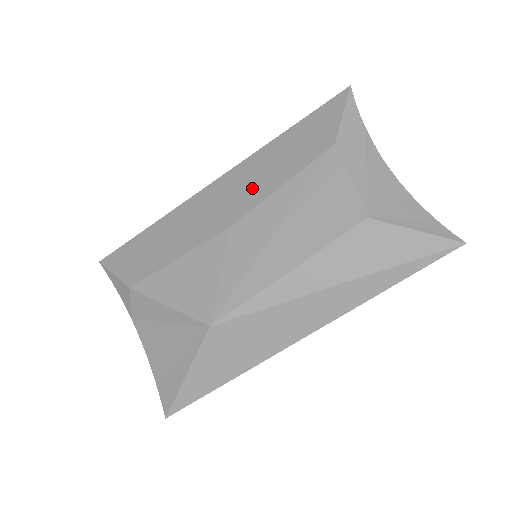
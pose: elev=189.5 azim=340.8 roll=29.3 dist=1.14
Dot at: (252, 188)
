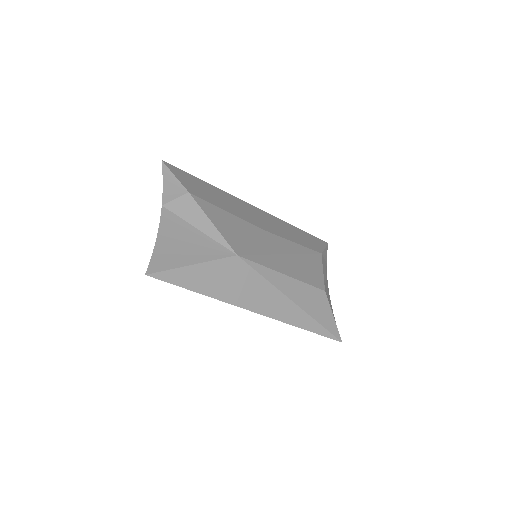
Dot at: (278, 229)
